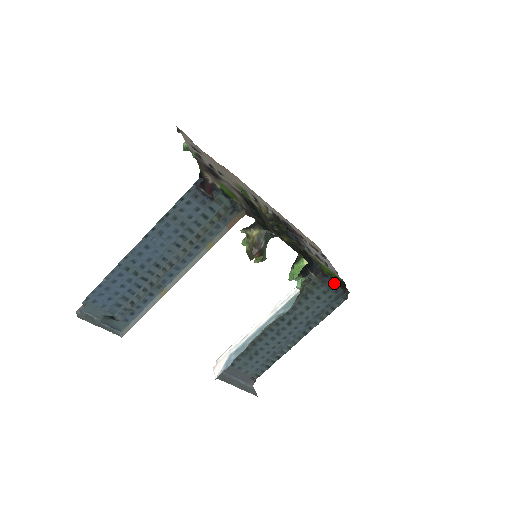
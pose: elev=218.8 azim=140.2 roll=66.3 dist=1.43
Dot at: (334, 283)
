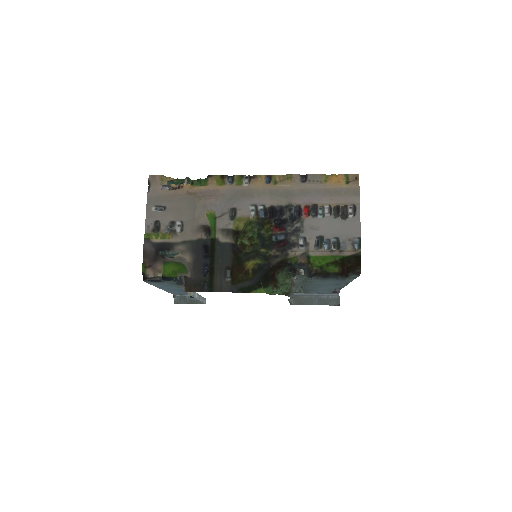
Dot at: (326, 277)
